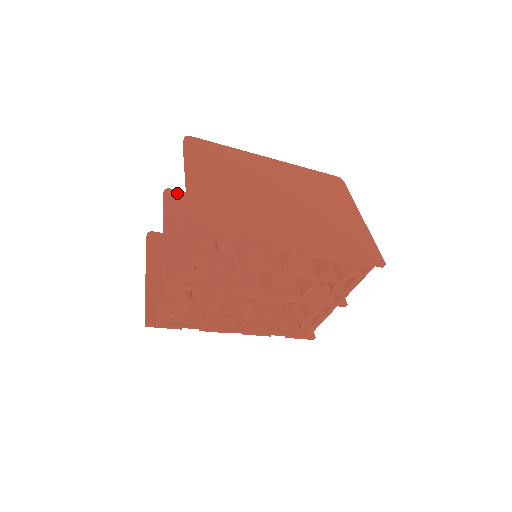
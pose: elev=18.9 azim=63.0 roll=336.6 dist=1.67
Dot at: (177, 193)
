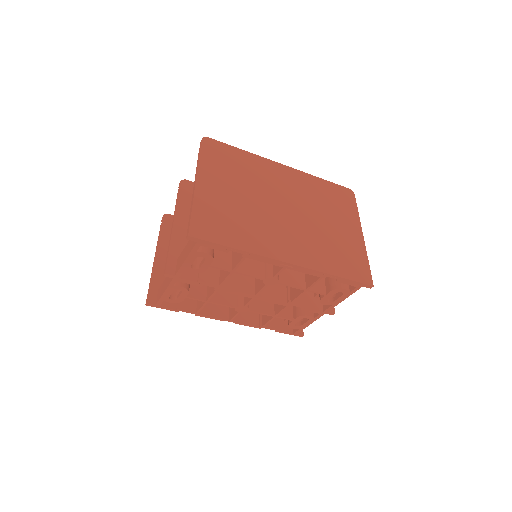
Dot at: (193, 185)
